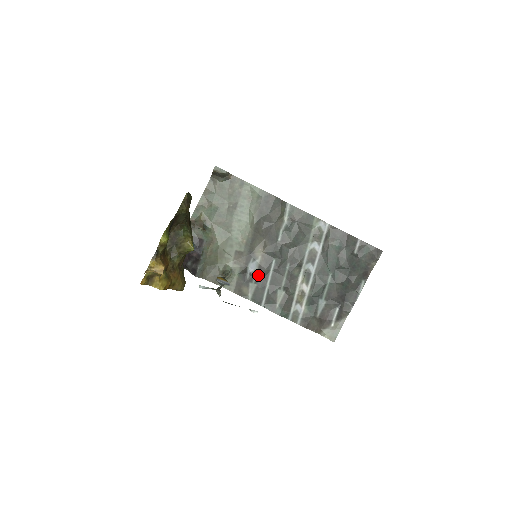
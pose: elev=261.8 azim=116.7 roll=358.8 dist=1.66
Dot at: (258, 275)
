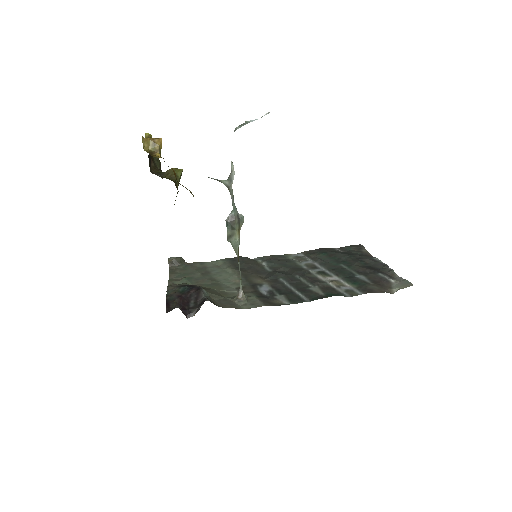
Dot at: (277, 290)
